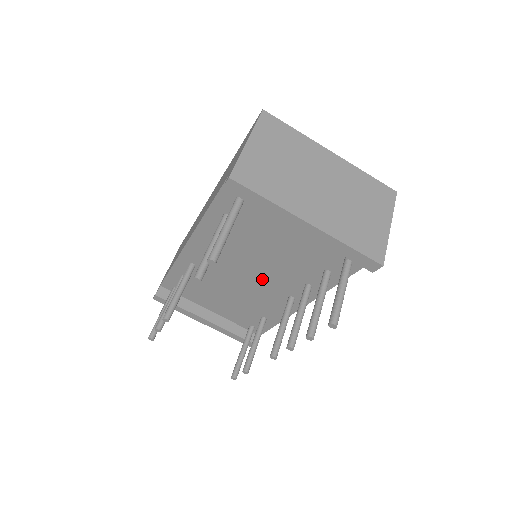
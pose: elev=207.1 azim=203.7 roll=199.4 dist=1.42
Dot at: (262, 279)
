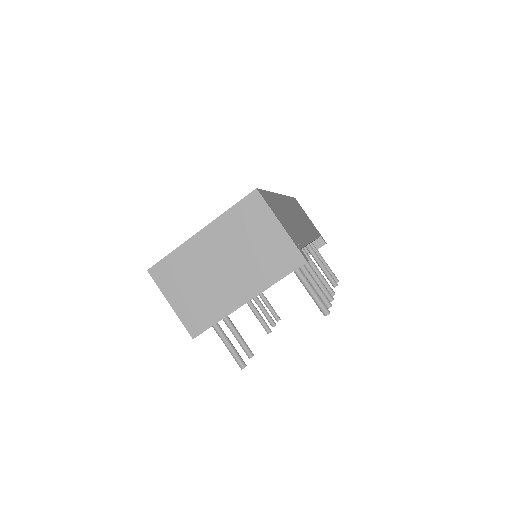
Dot at: occluded
